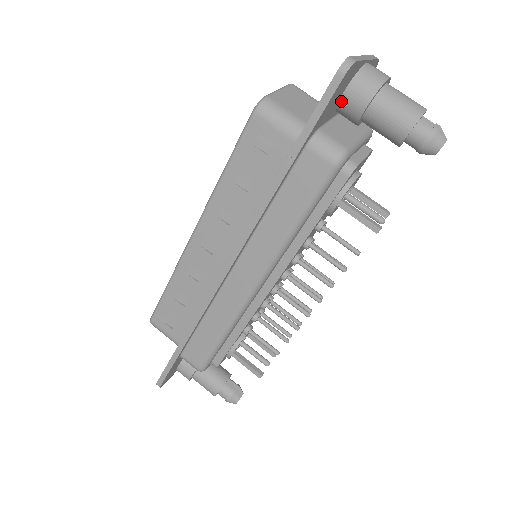
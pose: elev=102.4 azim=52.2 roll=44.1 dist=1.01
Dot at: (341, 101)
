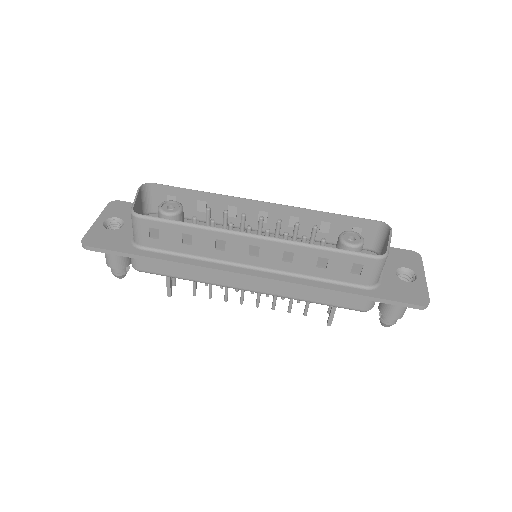
Dot at: occluded
